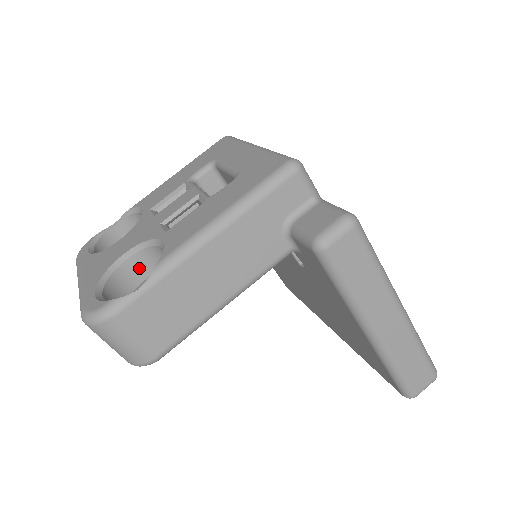
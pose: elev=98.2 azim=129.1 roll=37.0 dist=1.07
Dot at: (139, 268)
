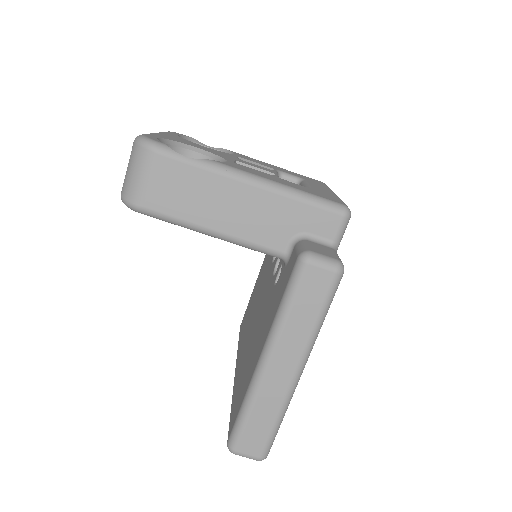
Dot at: occluded
